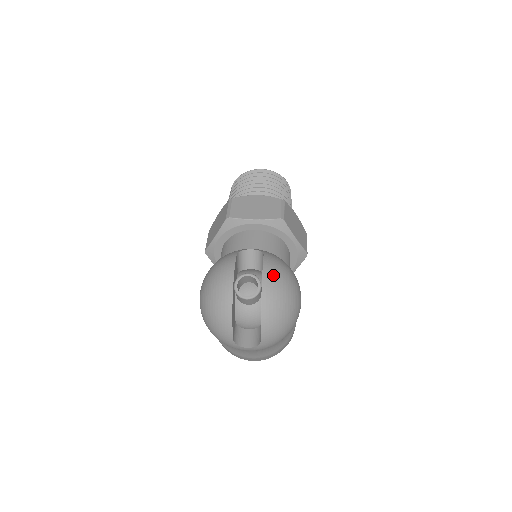
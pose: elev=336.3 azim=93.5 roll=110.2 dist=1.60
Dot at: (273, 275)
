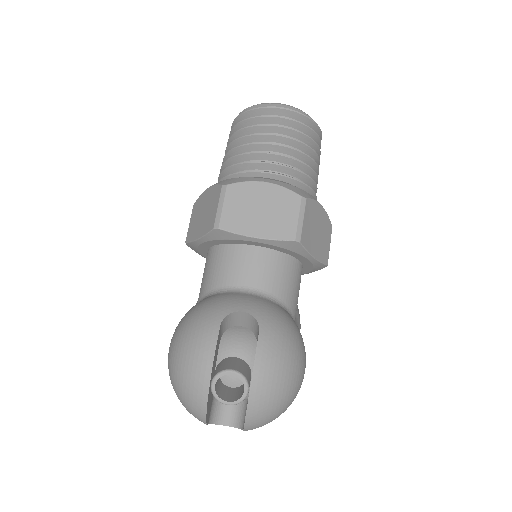
Dot at: (268, 373)
